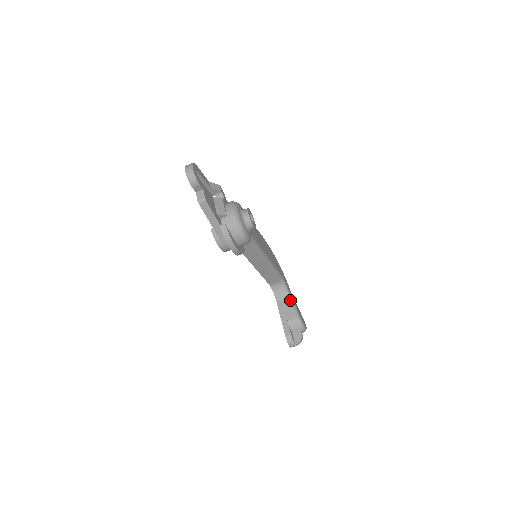
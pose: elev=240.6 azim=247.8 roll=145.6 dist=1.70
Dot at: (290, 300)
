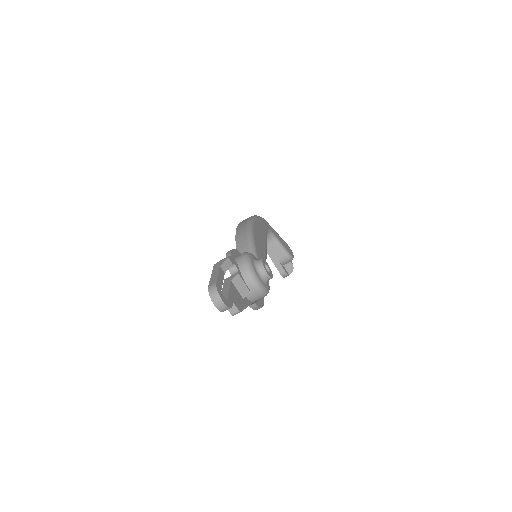
Dot at: (276, 242)
